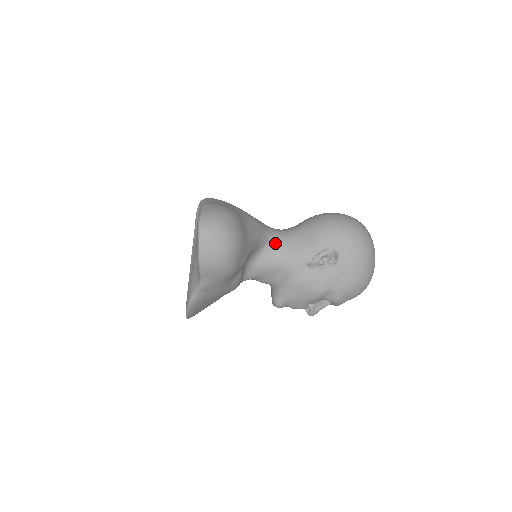
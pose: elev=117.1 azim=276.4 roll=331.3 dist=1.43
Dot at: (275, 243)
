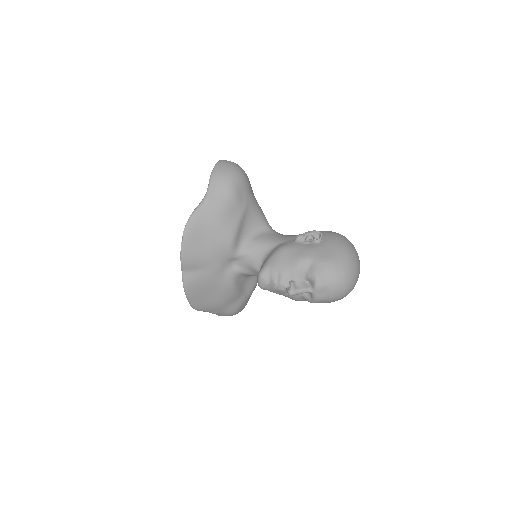
Dot at: (273, 232)
